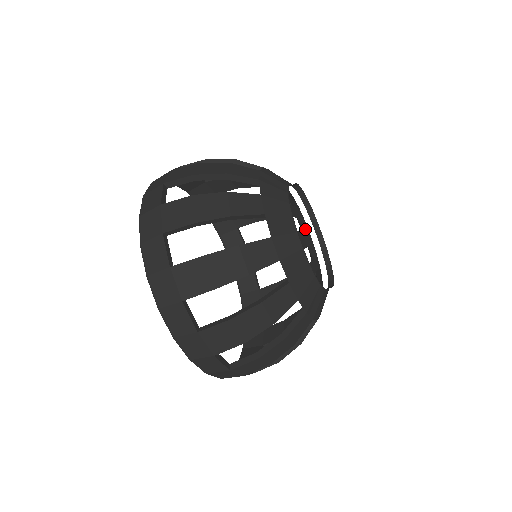
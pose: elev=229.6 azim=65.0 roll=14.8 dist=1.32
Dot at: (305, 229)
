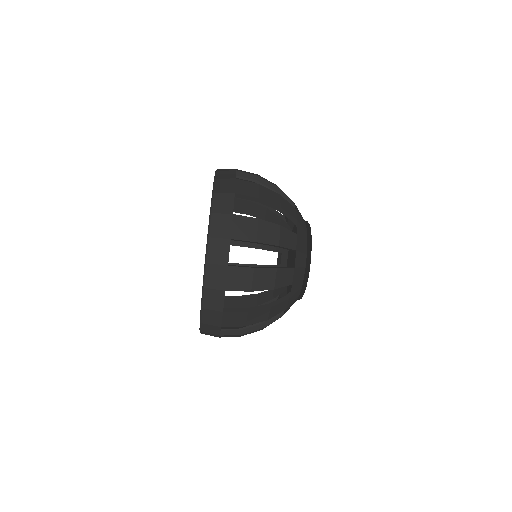
Dot at: (290, 226)
